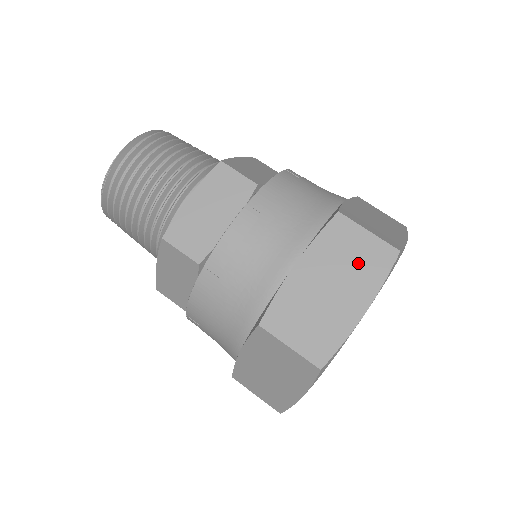
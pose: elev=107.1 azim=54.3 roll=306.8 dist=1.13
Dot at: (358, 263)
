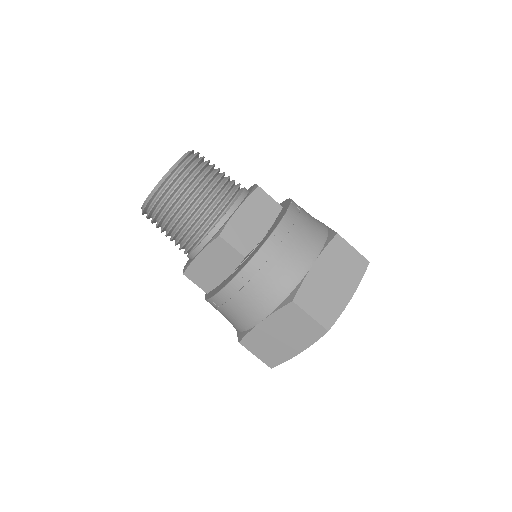
Dot at: (300, 330)
